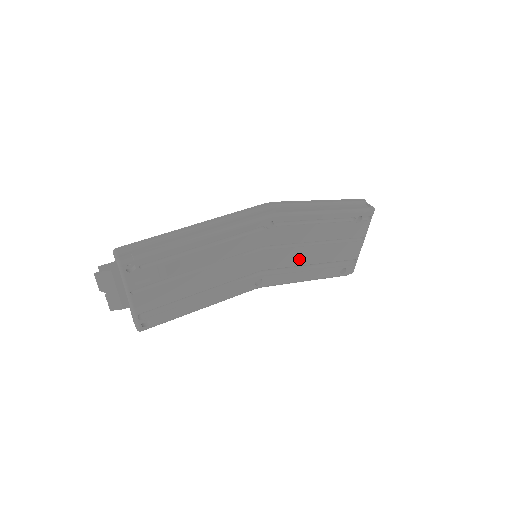
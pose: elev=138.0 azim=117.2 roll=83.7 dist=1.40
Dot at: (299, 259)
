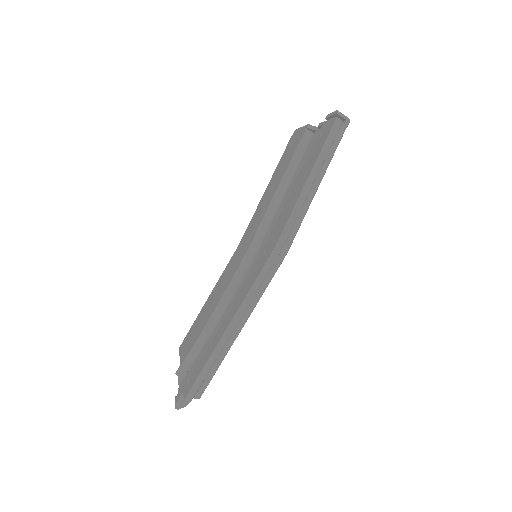
Dot at: occluded
